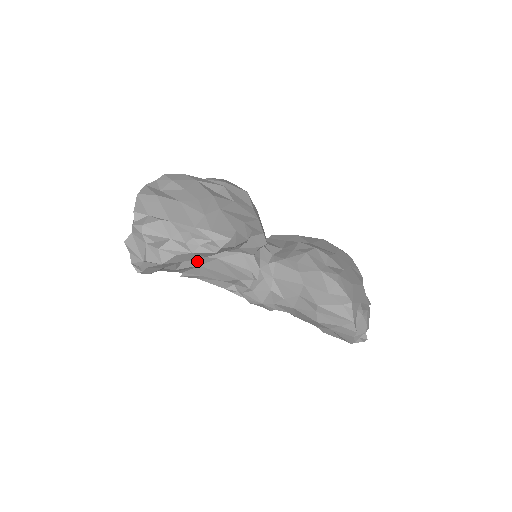
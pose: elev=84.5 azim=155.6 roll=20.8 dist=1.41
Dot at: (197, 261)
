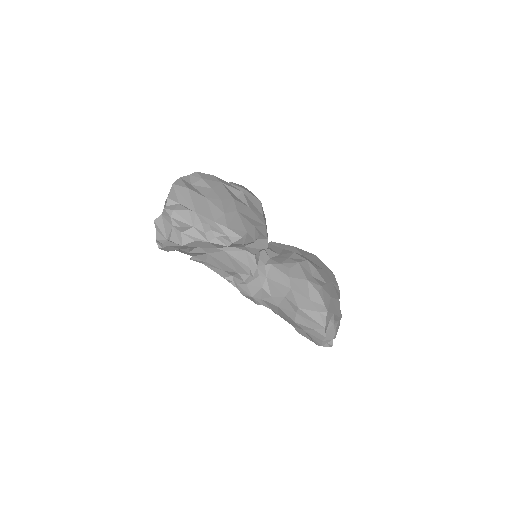
Dot at: (207, 249)
